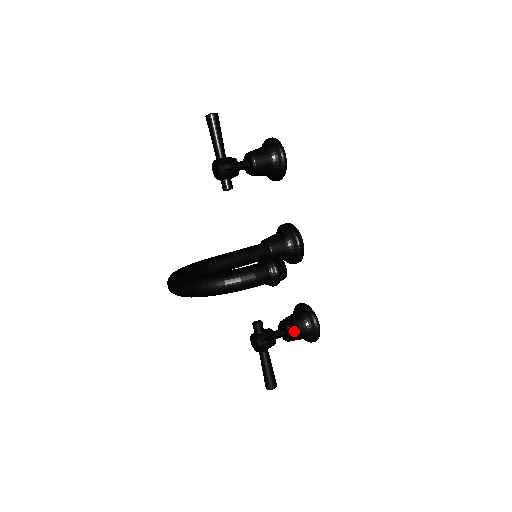
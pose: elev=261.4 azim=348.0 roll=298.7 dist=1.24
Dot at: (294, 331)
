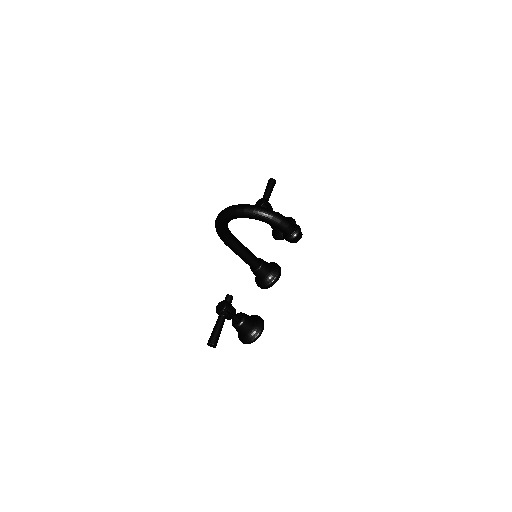
Dot at: (247, 320)
